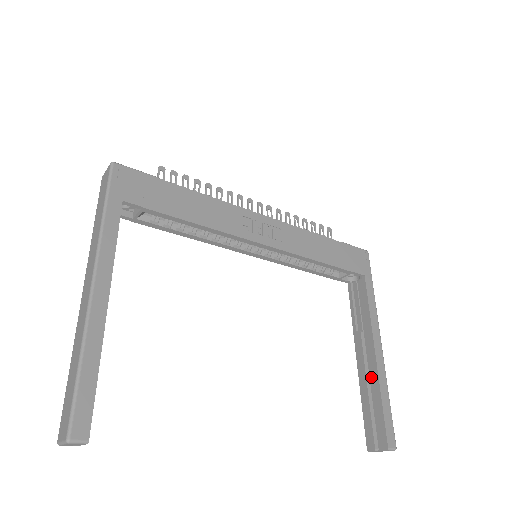
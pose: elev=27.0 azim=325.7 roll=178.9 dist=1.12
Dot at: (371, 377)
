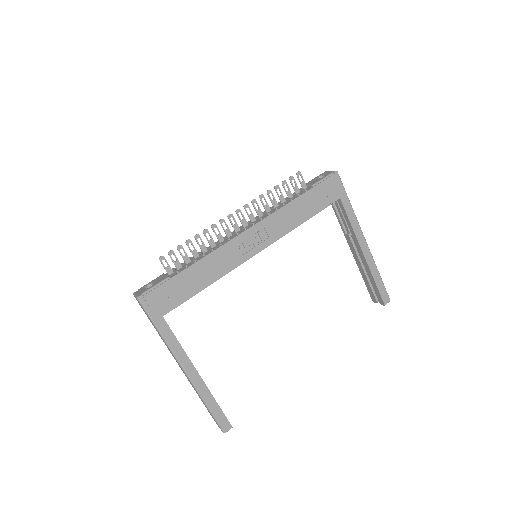
Dot at: (364, 266)
